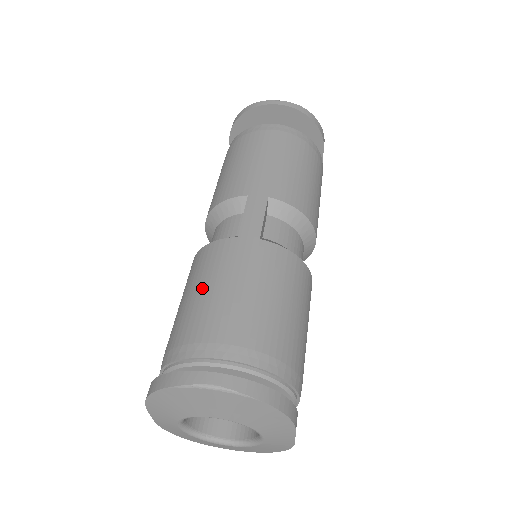
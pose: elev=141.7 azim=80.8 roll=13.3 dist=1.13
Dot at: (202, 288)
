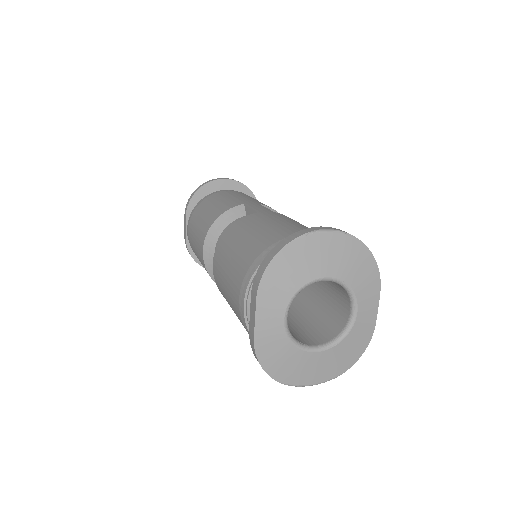
Dot at: (254, 230)
